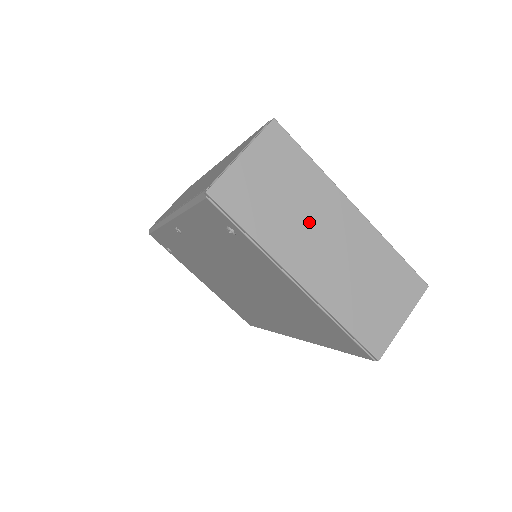
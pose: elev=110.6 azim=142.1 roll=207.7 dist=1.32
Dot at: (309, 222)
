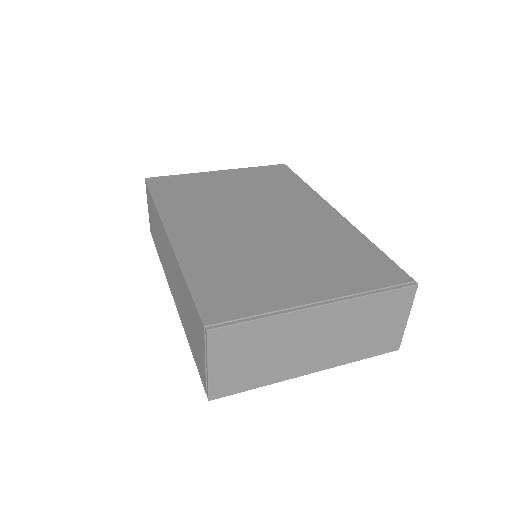
Dot at: (291, 347)
